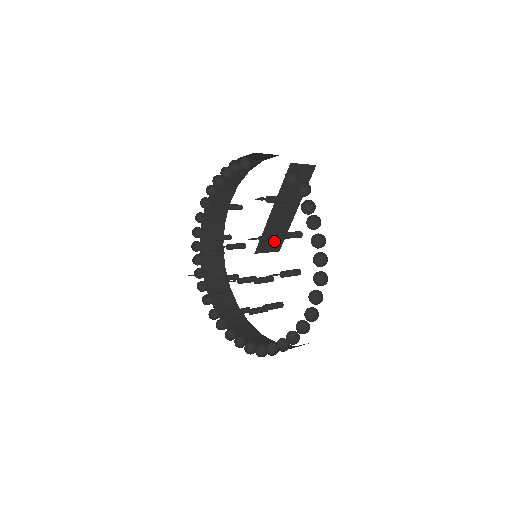
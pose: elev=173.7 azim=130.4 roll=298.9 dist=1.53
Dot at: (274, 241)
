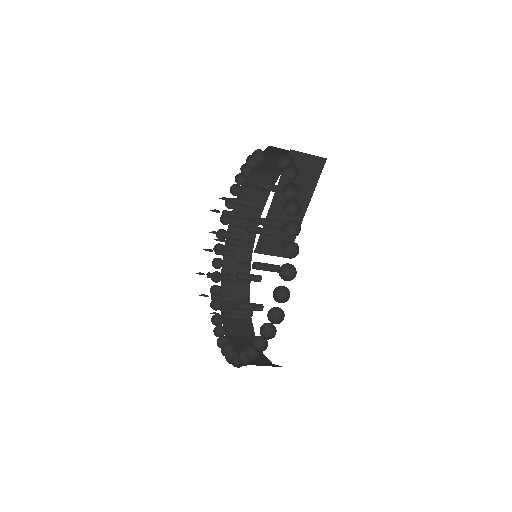
Dot at: (279, 243)
